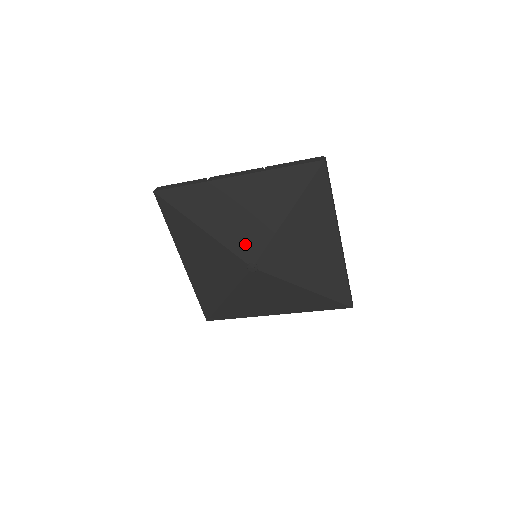
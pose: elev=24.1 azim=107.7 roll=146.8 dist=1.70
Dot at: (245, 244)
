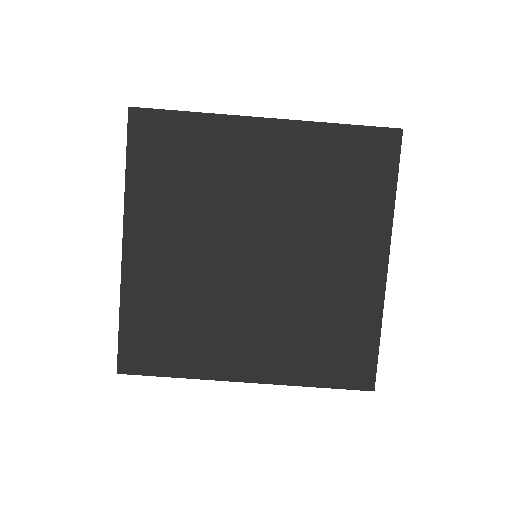
Dot at: (255, 218)
